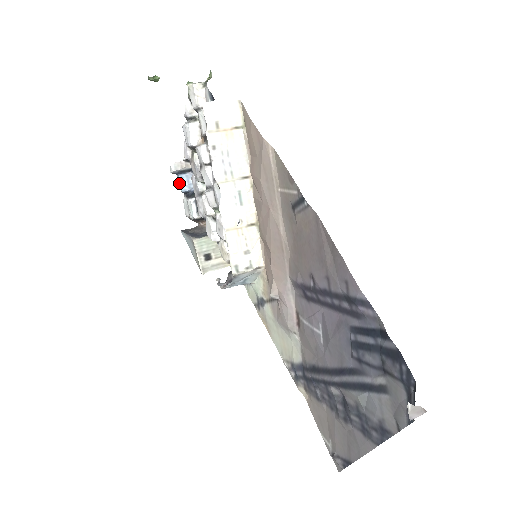
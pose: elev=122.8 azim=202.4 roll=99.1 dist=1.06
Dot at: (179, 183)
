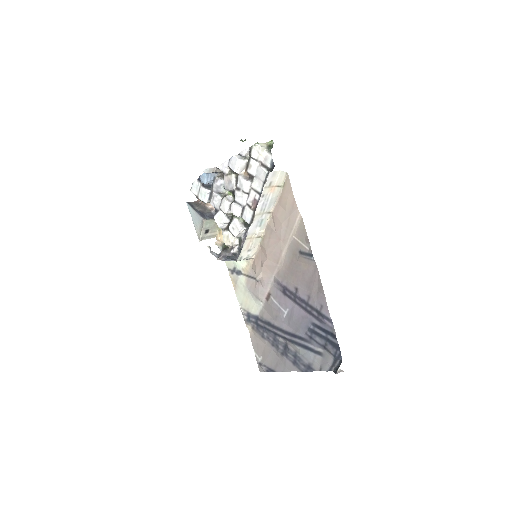
Dot at: (204, 177)
